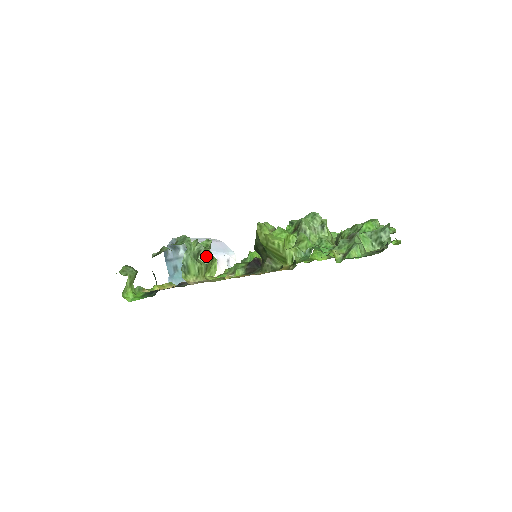
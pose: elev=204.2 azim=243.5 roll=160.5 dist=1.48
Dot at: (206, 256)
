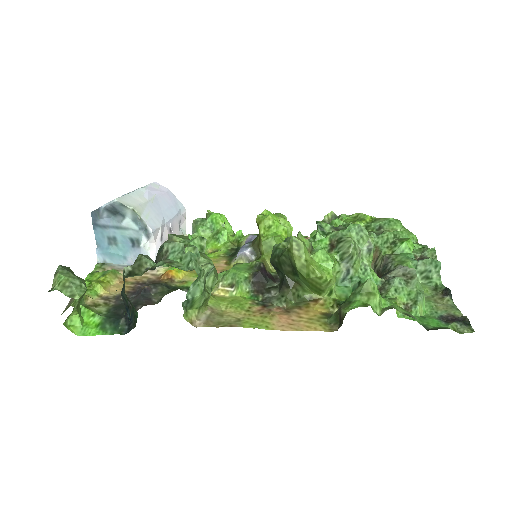
Dot at: (213, 278)
